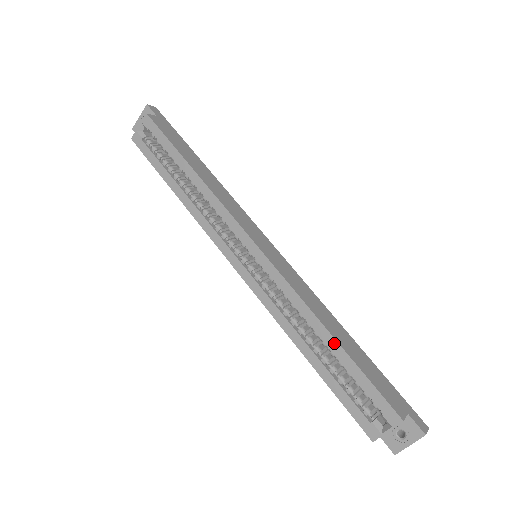
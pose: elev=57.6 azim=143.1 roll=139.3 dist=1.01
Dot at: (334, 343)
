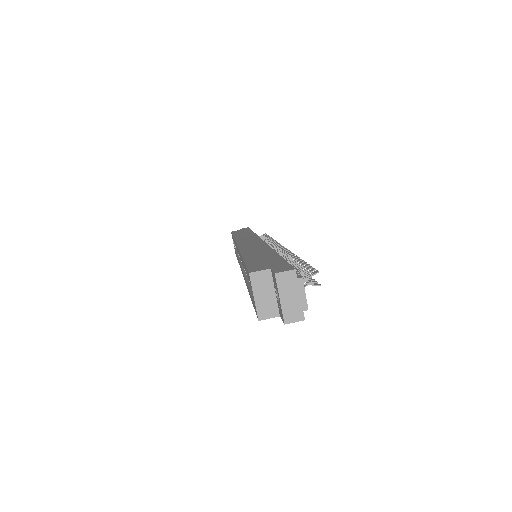
Dot at: occluded
